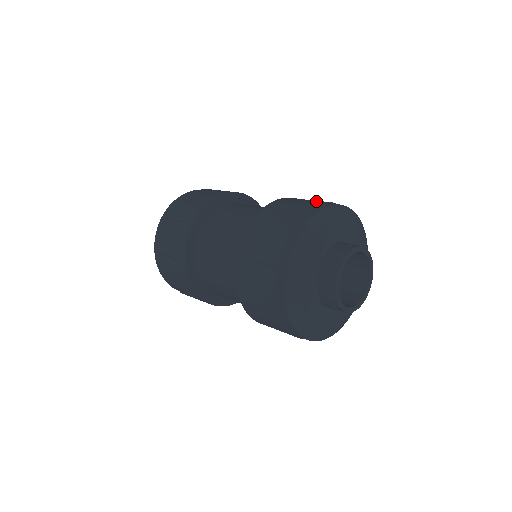
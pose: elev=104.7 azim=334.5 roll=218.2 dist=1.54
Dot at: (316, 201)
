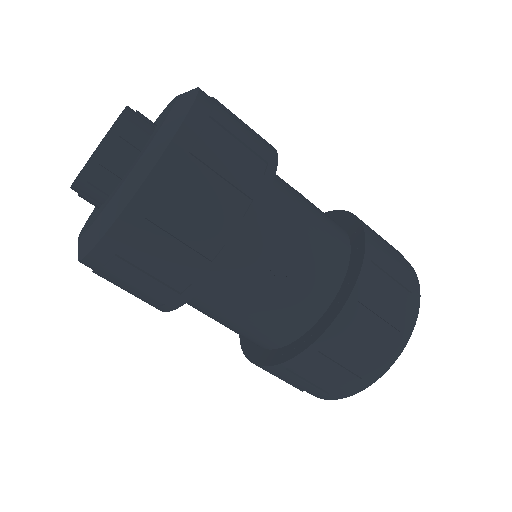
Dot at: (404, 269)
